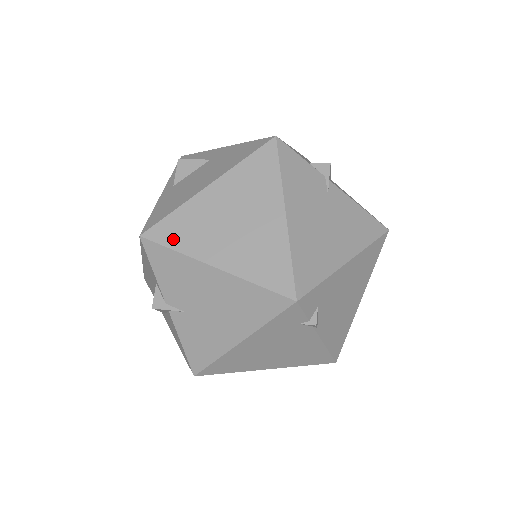
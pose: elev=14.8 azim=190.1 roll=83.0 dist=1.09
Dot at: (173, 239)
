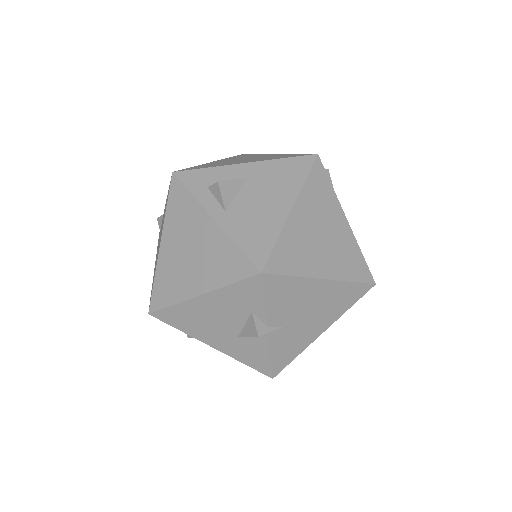
Dot at: (288, 266)
